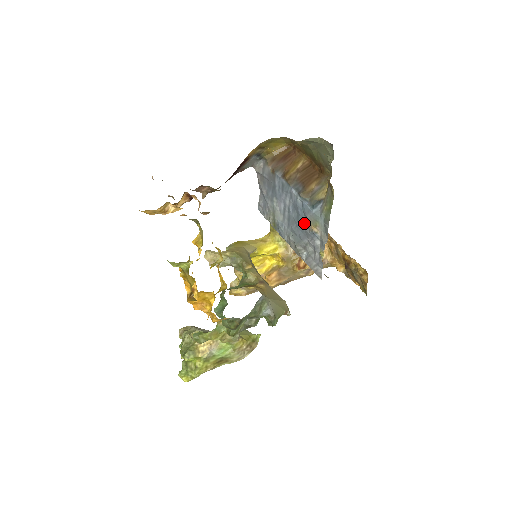
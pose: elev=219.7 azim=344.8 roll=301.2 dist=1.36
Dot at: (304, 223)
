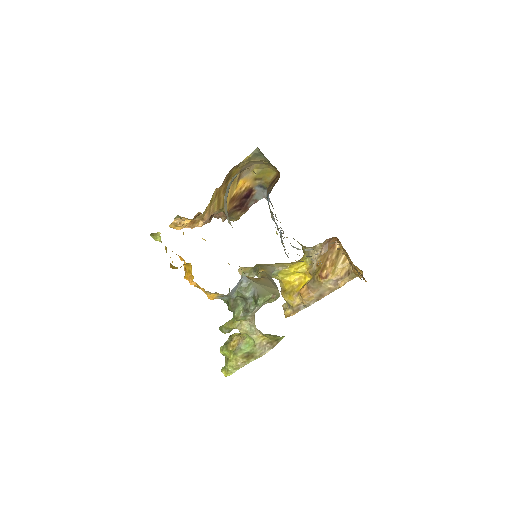
Dot at: occluded
